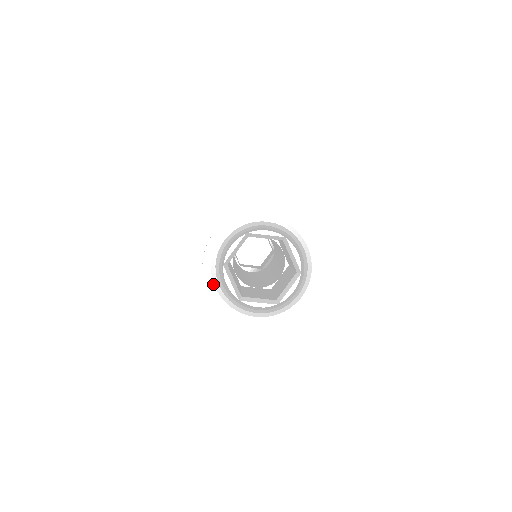
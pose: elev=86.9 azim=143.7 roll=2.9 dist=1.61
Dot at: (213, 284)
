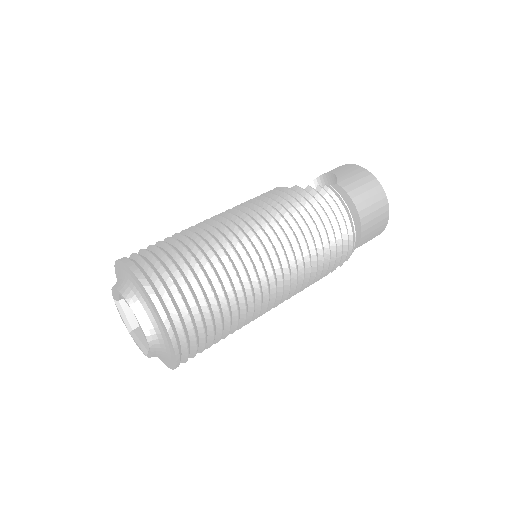
Dot at: occluded
